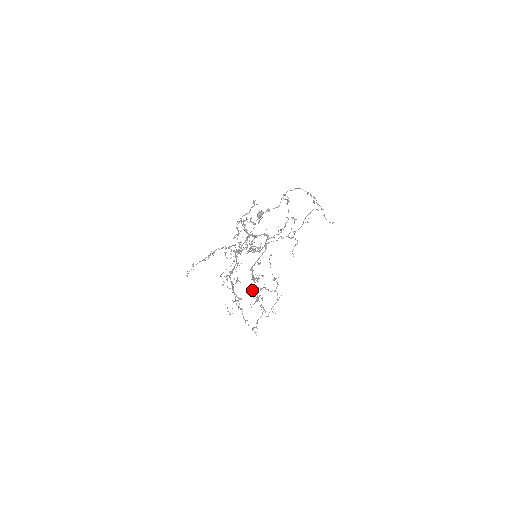
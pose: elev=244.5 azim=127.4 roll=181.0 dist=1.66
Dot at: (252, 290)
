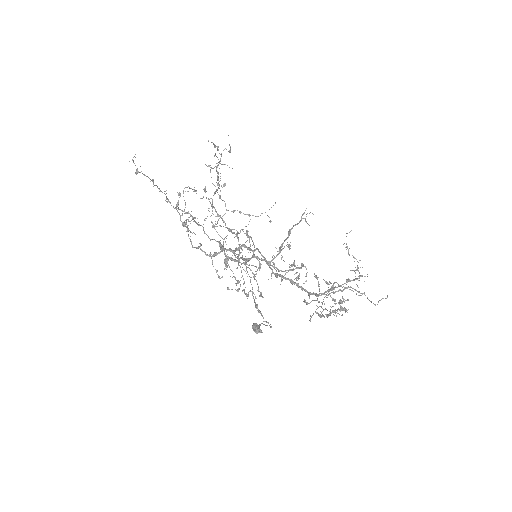
Dot at: (327, 315)
